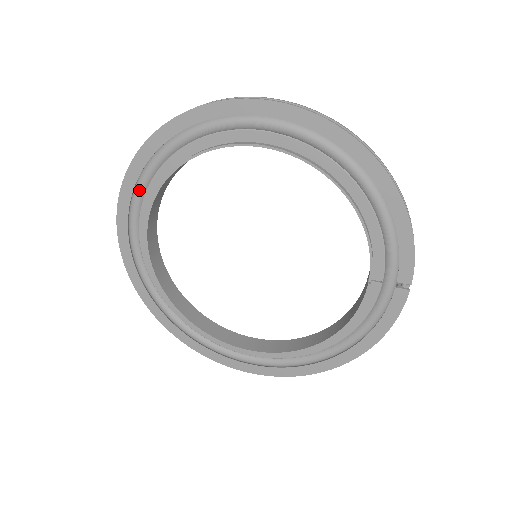
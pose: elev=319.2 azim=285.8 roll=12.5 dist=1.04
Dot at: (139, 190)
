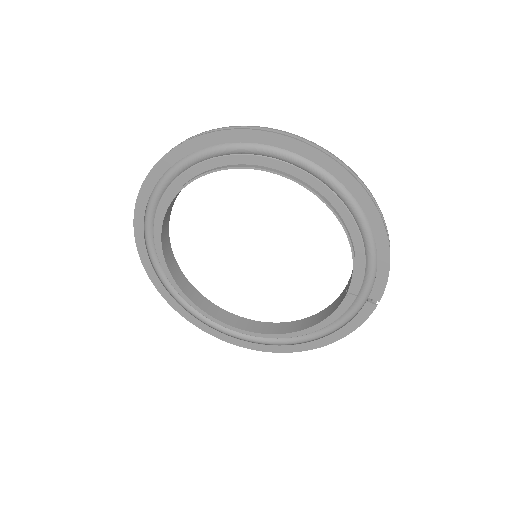
Dot at: (162, 185)
